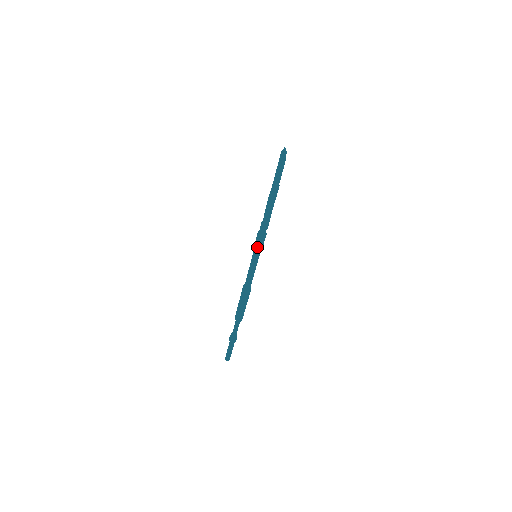
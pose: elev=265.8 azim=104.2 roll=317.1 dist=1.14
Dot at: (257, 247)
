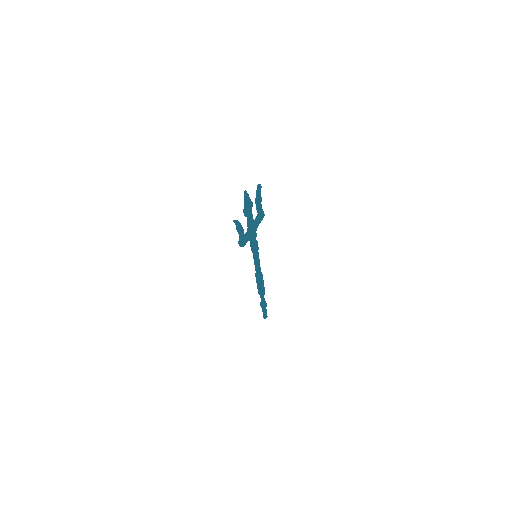
Dot at: (252, 251)
